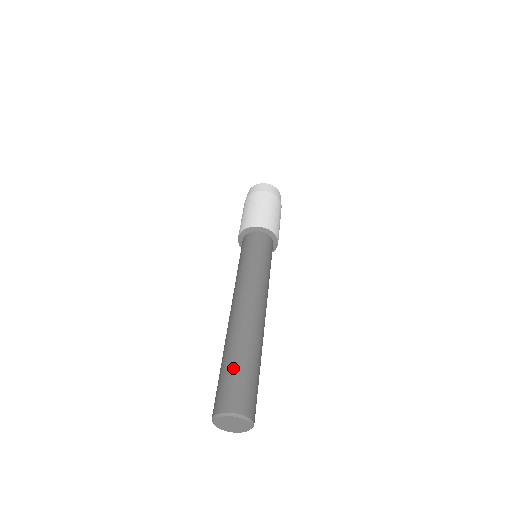
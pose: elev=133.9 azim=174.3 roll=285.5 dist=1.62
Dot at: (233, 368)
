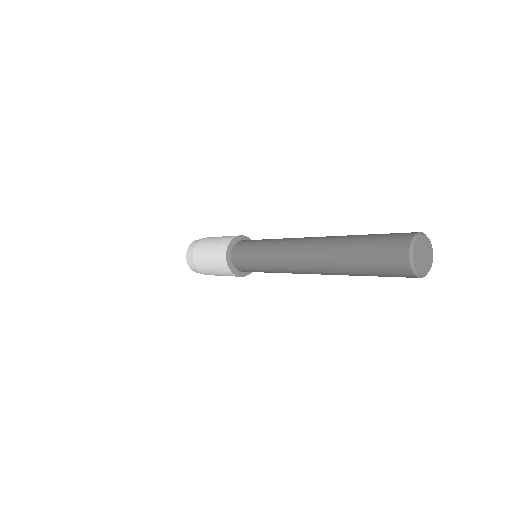
Dot at: (364, 249)
